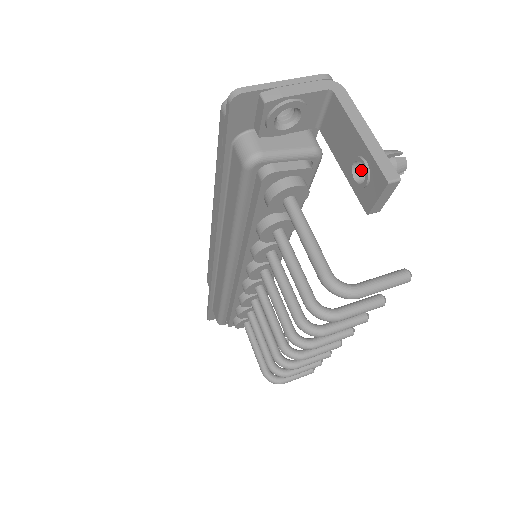
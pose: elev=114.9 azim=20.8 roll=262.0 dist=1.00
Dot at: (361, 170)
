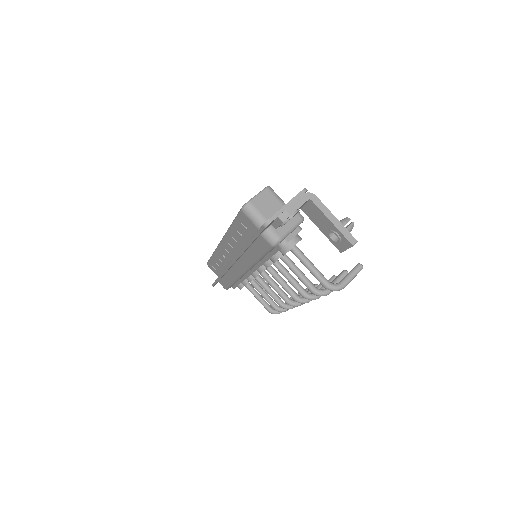
Dot at: occluded
